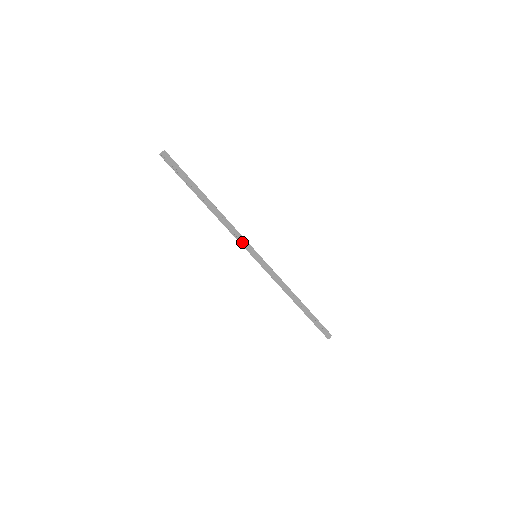
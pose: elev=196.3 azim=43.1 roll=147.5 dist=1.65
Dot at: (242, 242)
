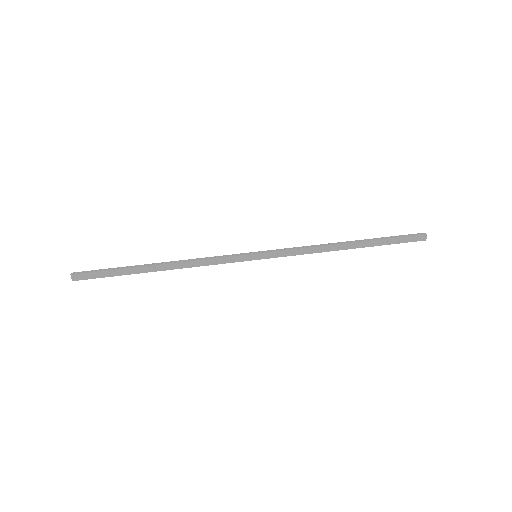
Dot at: occluded
